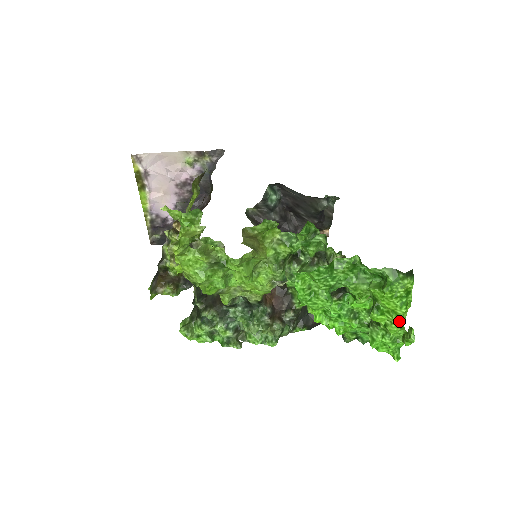
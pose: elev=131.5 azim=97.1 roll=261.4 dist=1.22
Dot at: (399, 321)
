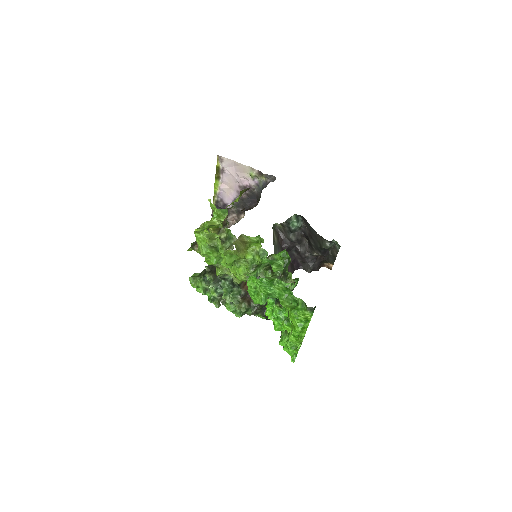
Dot at: (296, 335)
